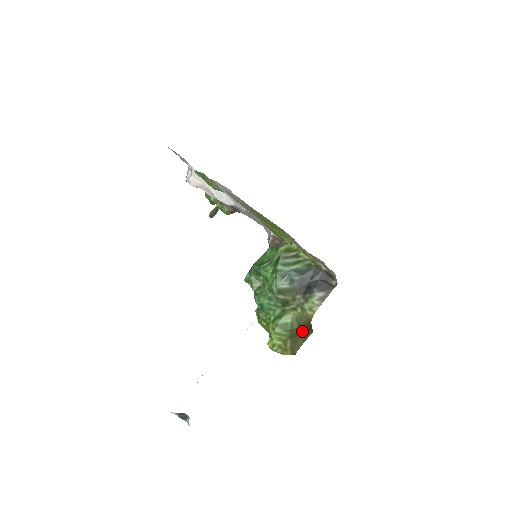
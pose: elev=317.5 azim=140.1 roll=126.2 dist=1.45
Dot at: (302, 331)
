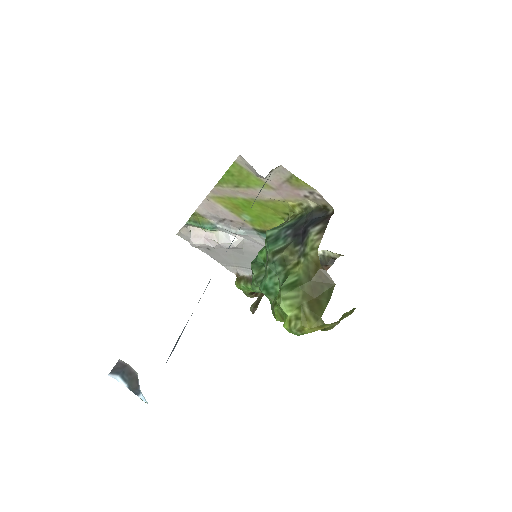
Dot at: (319, 287)
